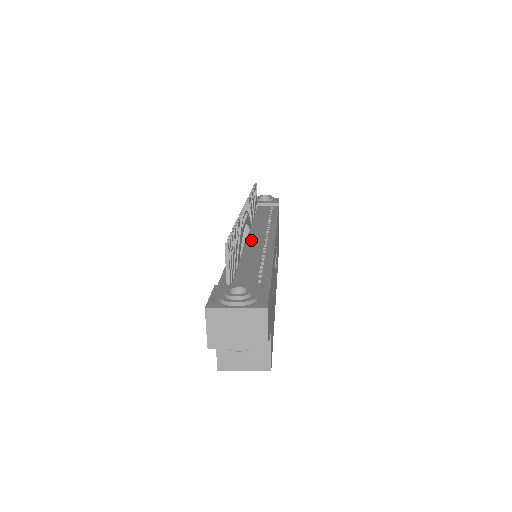
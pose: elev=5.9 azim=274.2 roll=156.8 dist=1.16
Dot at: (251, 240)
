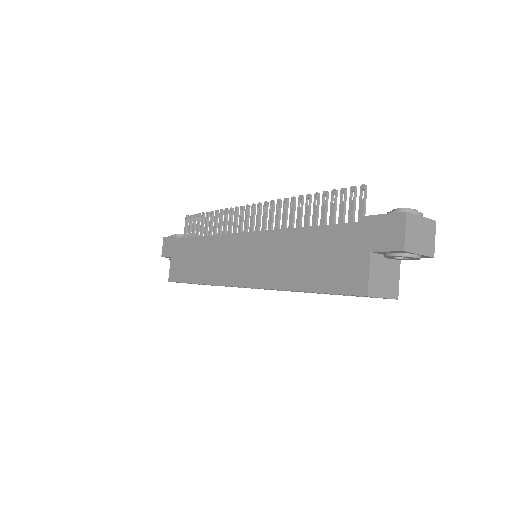
Dot at: occluded
